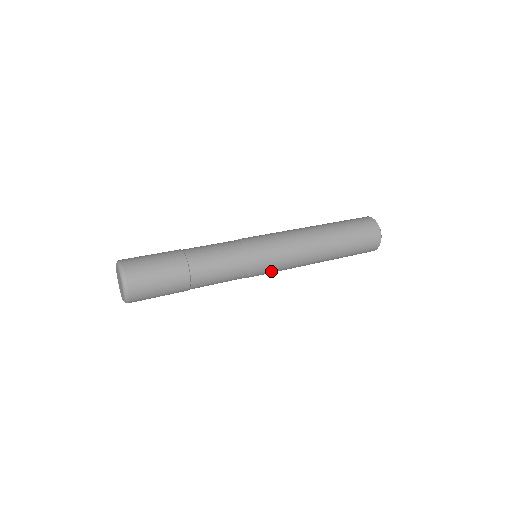
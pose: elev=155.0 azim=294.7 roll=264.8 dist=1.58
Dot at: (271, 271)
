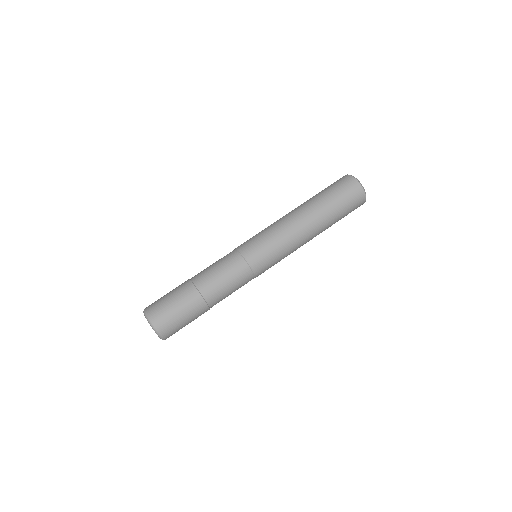
Dot at: occluded
